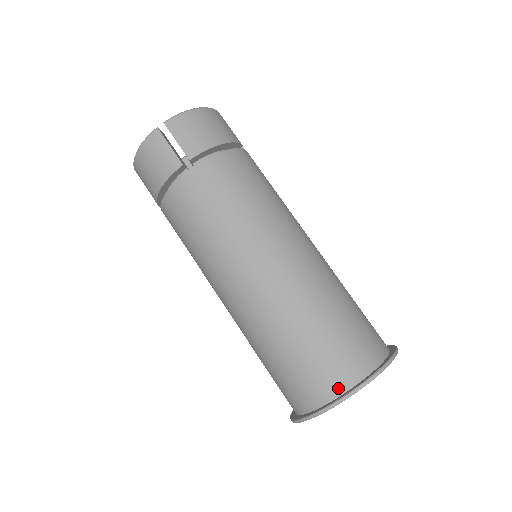
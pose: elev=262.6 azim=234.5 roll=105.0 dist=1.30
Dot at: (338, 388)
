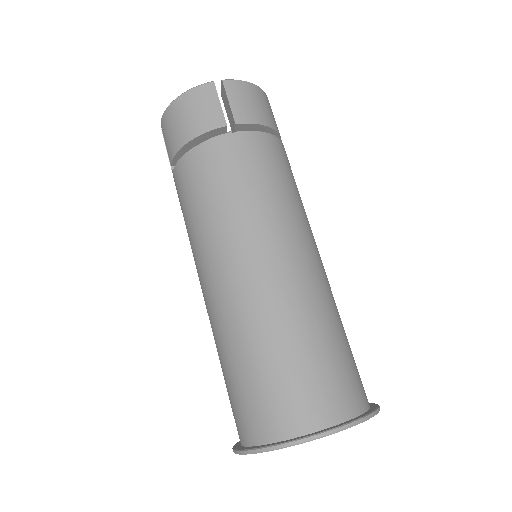
Dot at: (317, 421)
